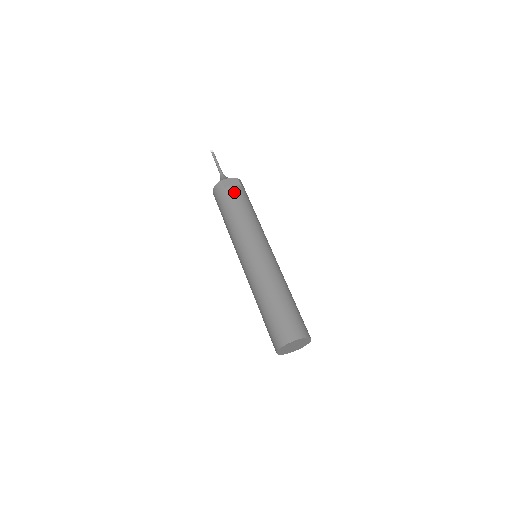
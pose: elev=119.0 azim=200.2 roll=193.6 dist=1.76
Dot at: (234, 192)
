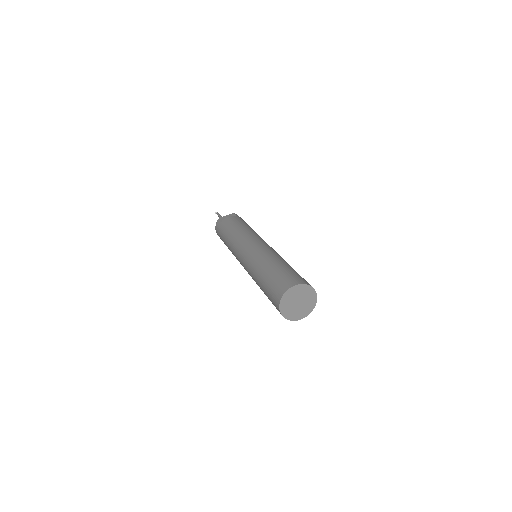
Dot at: (228, 220)
